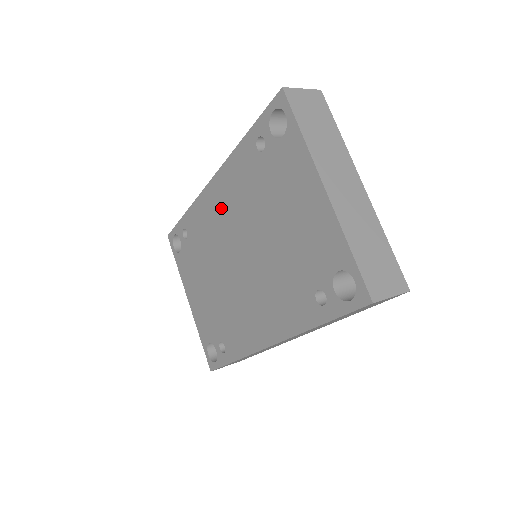
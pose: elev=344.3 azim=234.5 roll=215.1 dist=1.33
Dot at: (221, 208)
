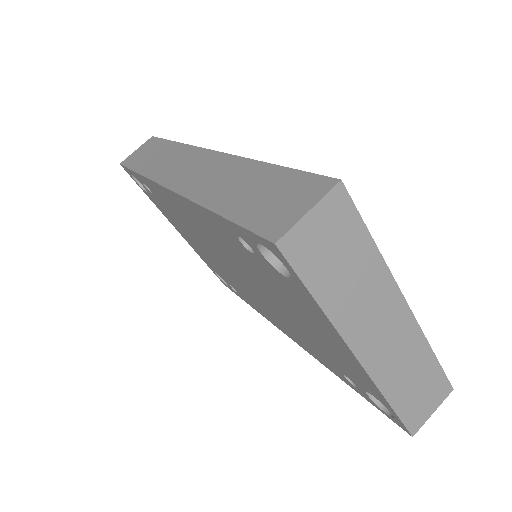
Dot at: (196, 224)
